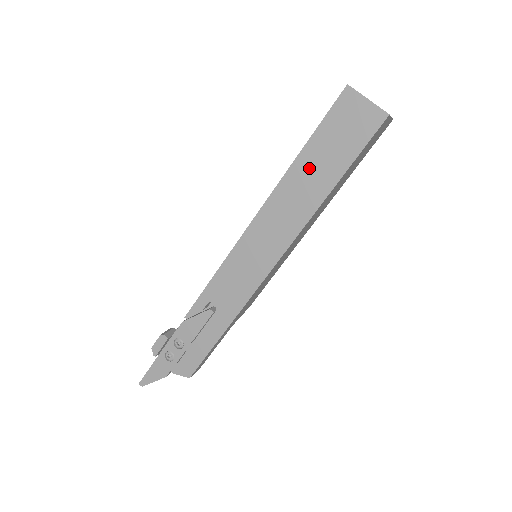
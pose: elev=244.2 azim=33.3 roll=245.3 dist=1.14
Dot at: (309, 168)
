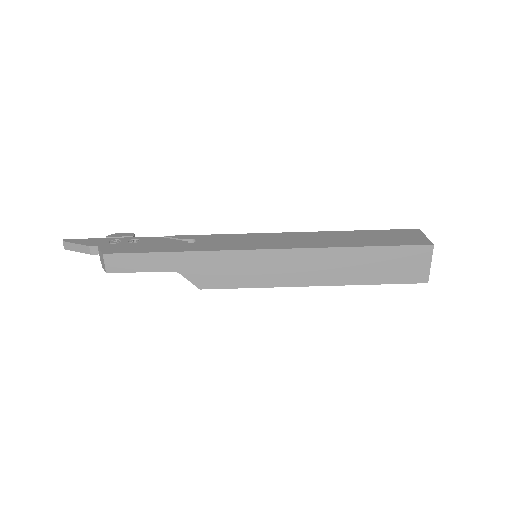
Dot at: (354, 236)
